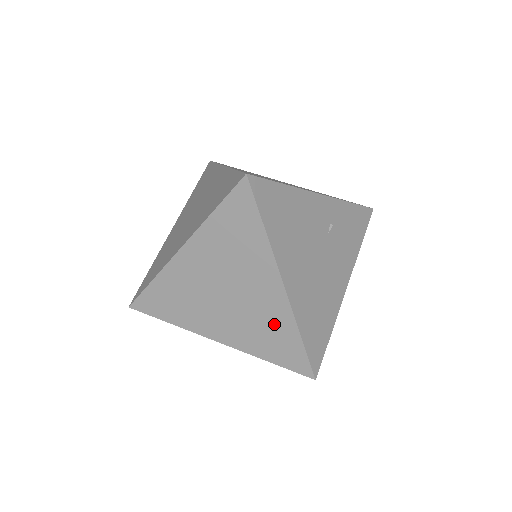
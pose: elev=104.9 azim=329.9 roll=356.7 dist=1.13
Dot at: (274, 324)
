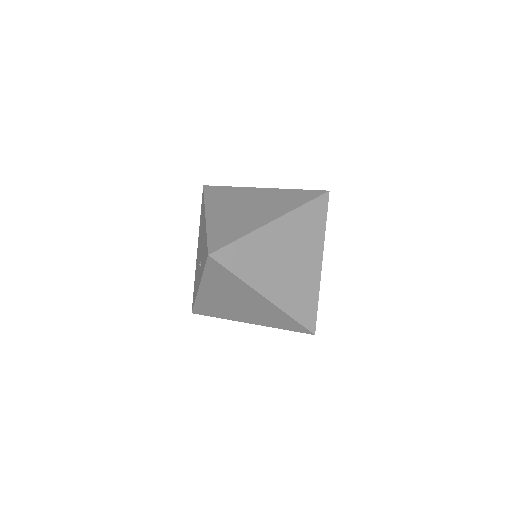
Dot at: (307, 289)
